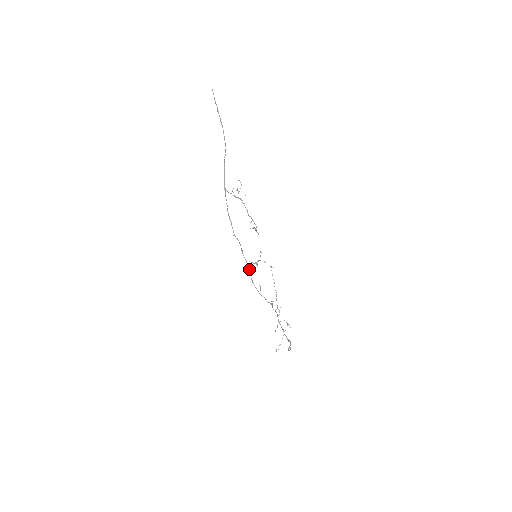
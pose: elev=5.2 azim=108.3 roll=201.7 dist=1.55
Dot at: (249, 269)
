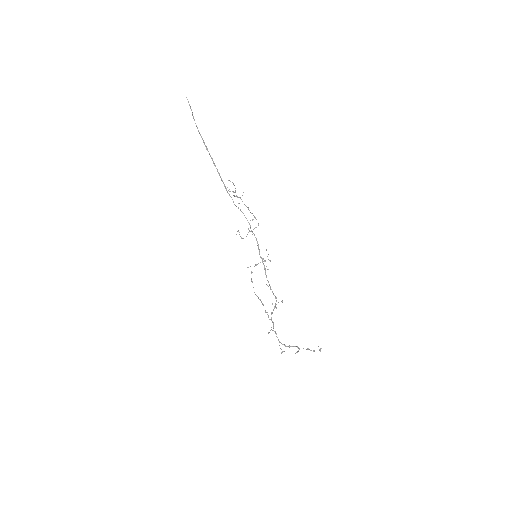
Dot at: occluded
